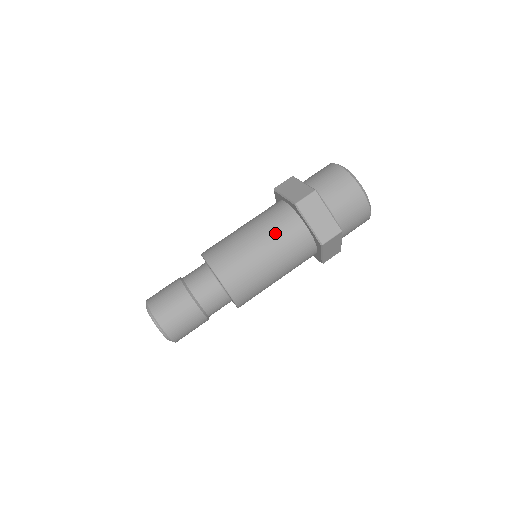
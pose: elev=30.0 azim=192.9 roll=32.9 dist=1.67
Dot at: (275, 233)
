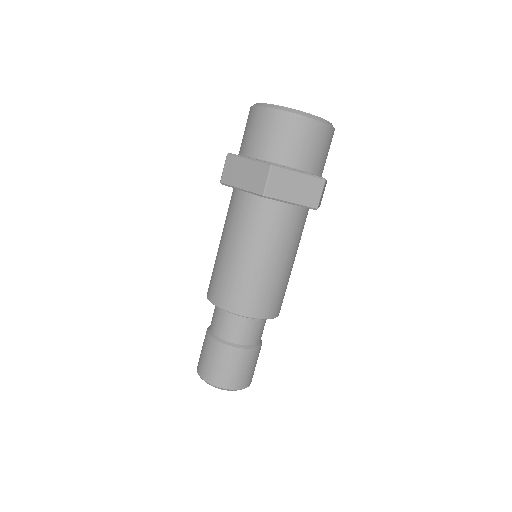
Dot at: (229, 223)
